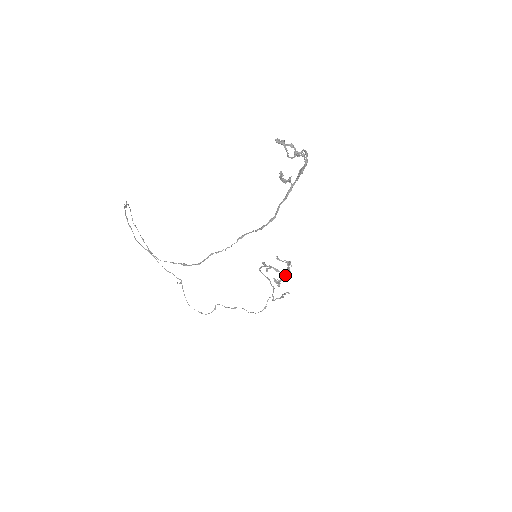
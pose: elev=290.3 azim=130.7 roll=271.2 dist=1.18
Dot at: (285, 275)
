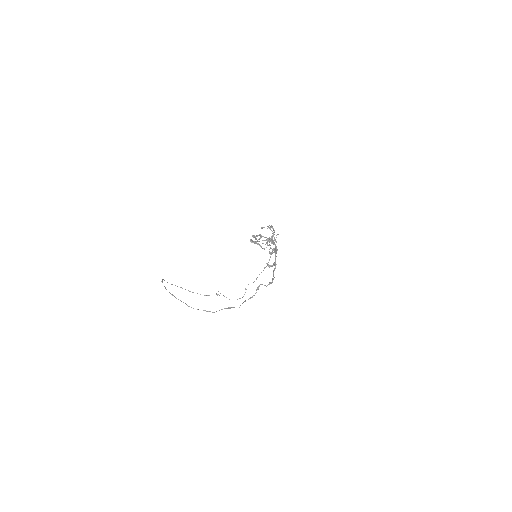
Dot at: (274, 238)
